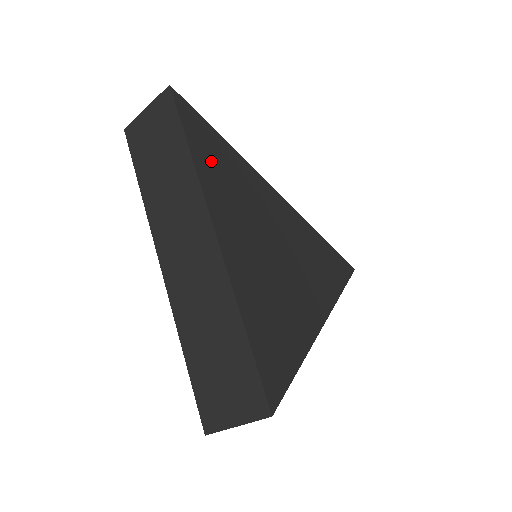
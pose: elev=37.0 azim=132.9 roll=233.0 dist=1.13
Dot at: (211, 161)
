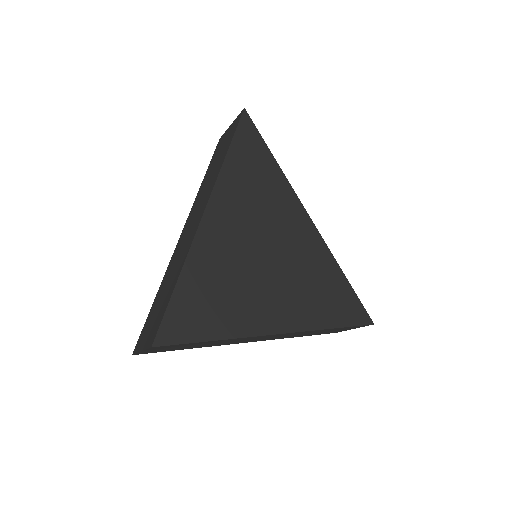
Dot at: (245, 167)
